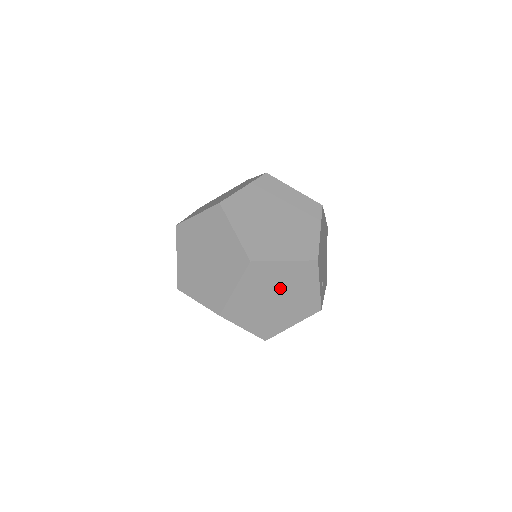
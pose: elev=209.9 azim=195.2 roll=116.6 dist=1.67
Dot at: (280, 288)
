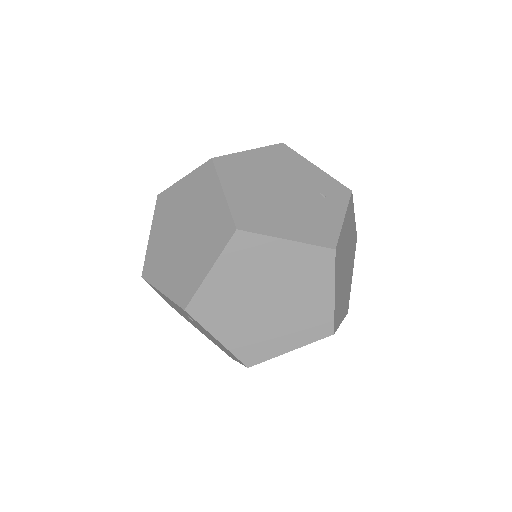
Dot at: occluded
